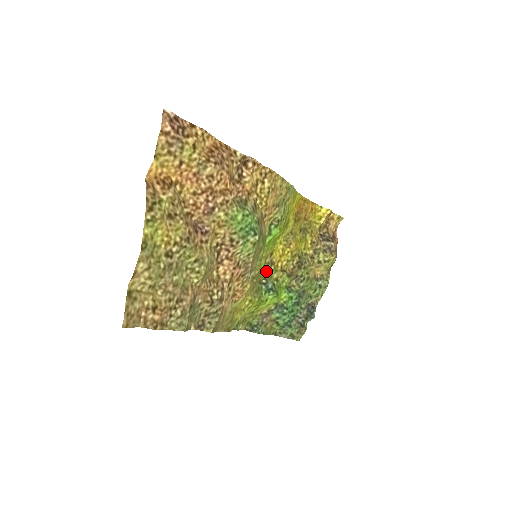
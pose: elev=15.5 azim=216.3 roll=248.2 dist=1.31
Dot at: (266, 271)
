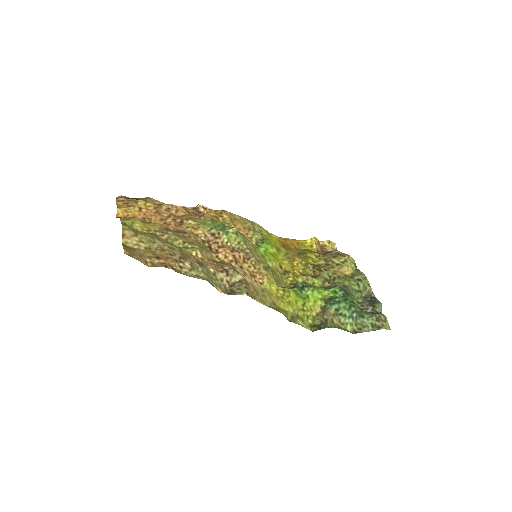
Dot at: (287, 278)
